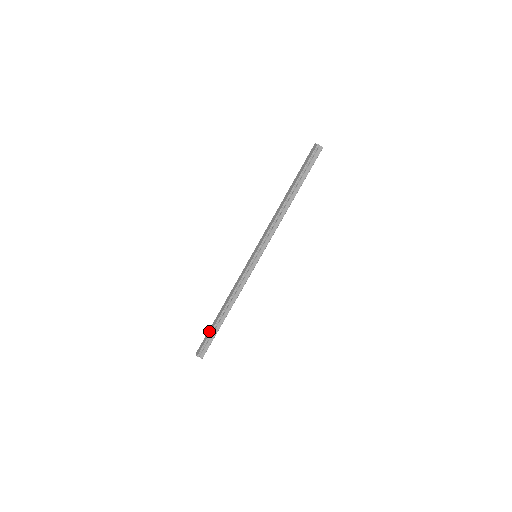
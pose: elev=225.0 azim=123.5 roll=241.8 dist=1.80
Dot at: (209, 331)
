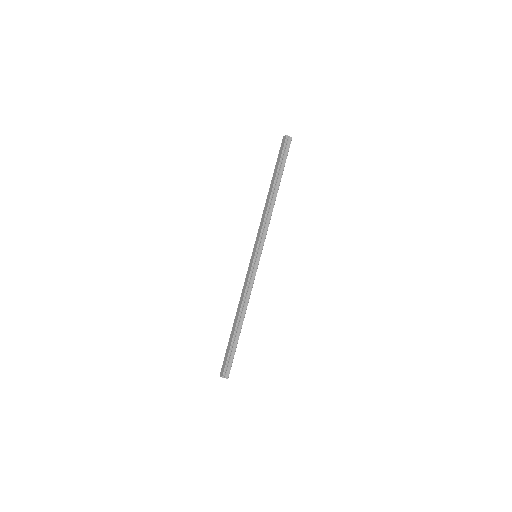
Dot at: (228, 347)
